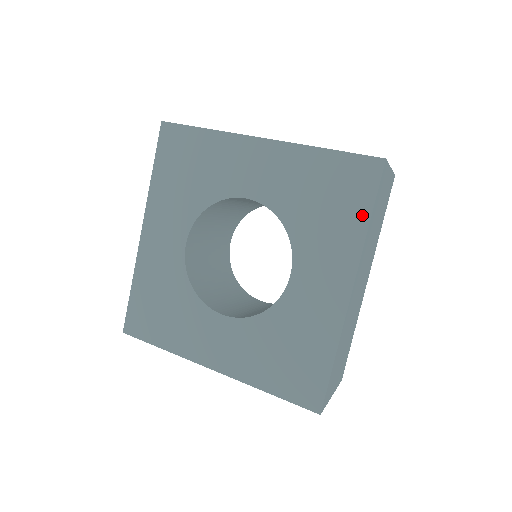
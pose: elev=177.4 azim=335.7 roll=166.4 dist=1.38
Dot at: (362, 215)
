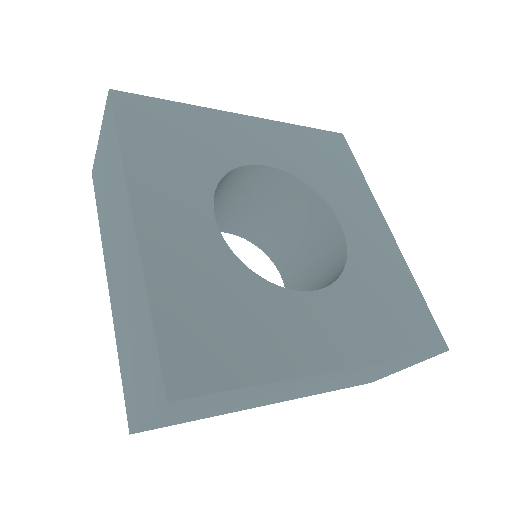
Dot at: (356, 170)
